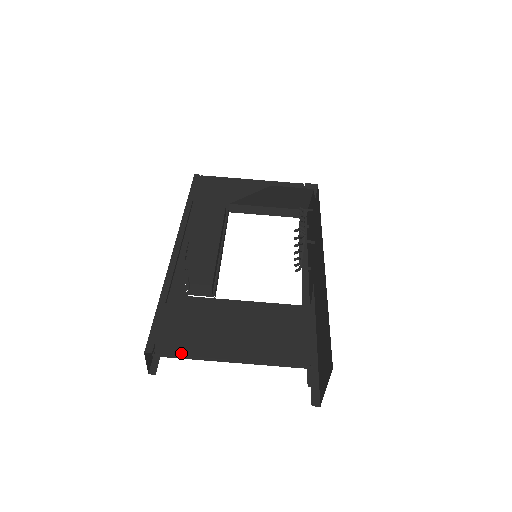
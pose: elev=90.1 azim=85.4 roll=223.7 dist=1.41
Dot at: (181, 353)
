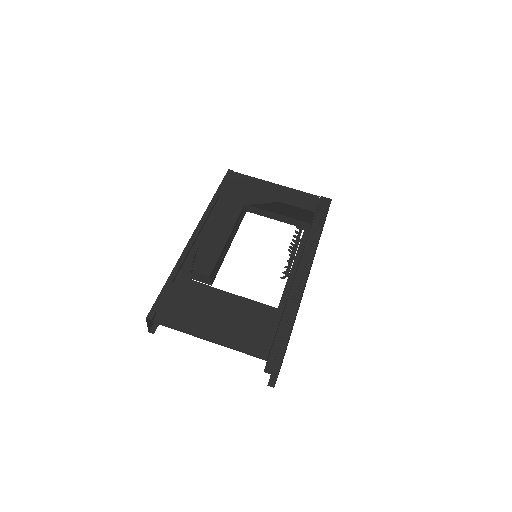
Dot at: (172, 325)
